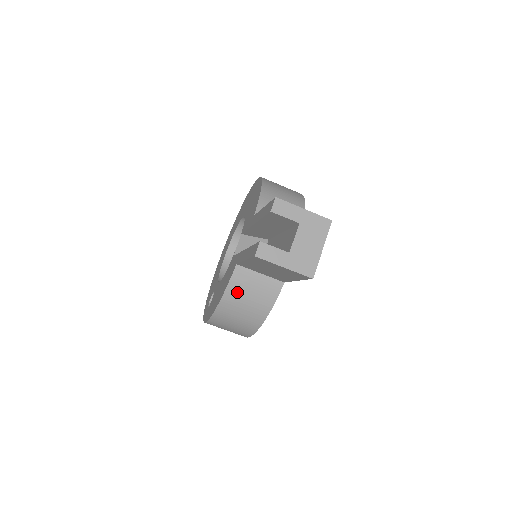
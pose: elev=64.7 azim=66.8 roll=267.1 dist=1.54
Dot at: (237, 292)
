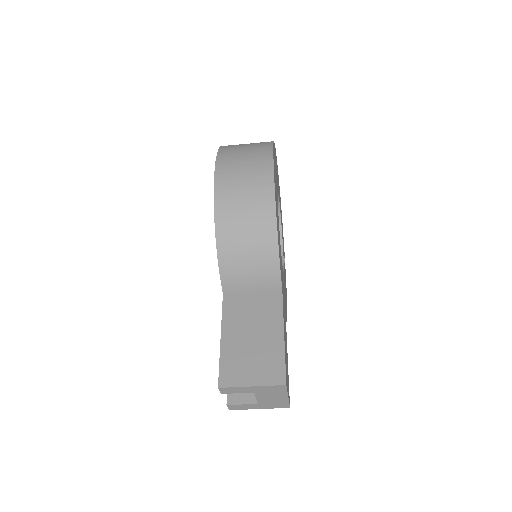
Dot at: occluded
